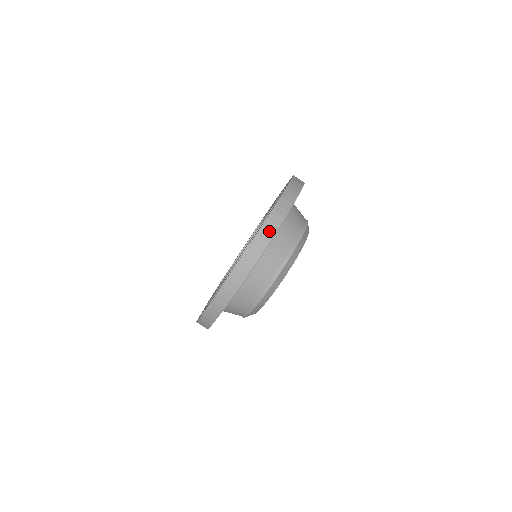
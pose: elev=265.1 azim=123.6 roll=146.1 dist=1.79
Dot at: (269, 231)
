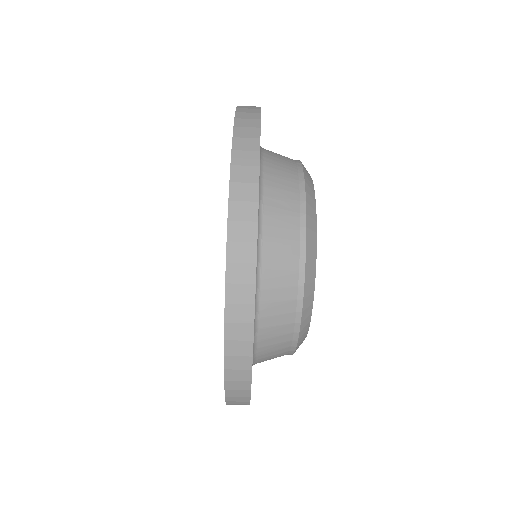
Dot at: (249, 127)
